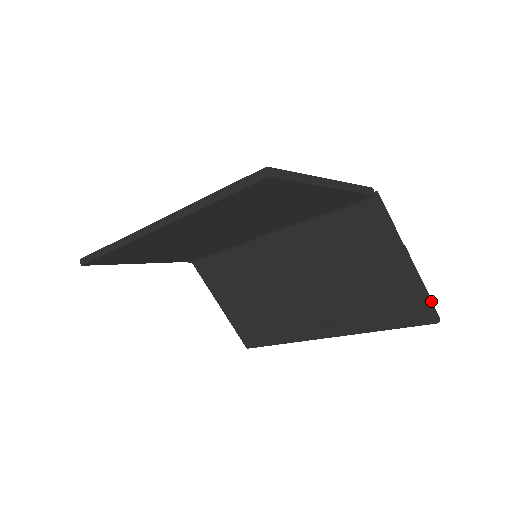
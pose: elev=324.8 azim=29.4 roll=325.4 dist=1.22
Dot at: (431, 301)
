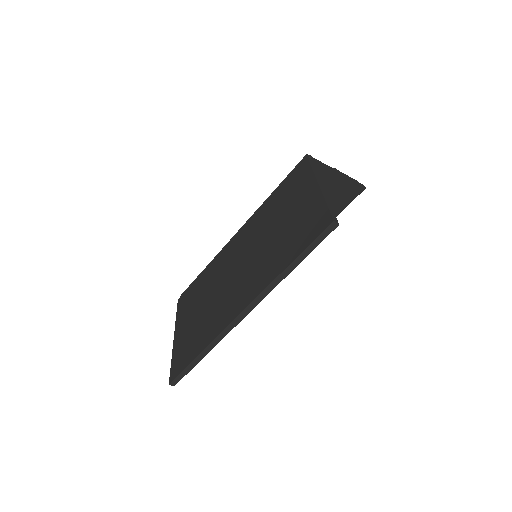
Dot at: (357, 181)
